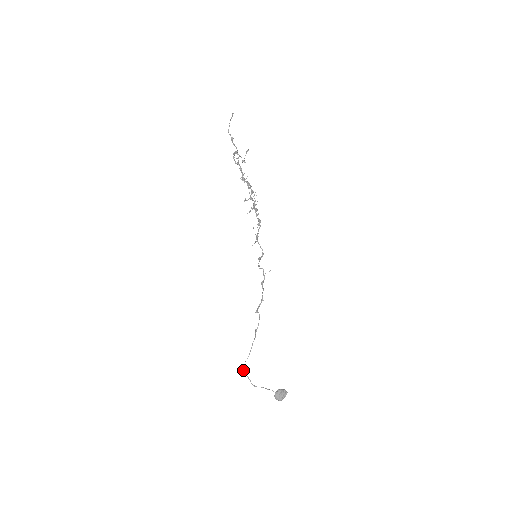
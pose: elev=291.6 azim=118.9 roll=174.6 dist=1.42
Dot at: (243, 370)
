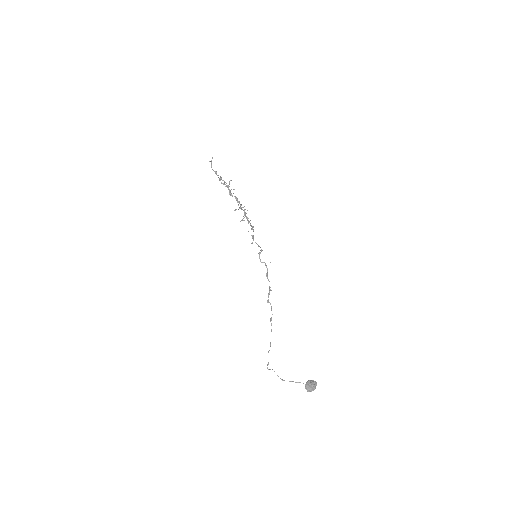
Dot at: (268, 362)
